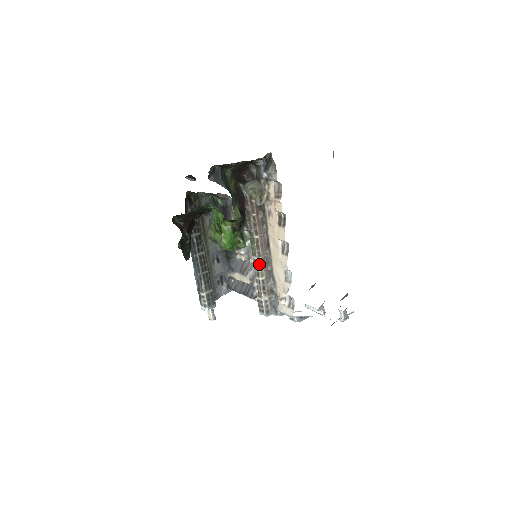
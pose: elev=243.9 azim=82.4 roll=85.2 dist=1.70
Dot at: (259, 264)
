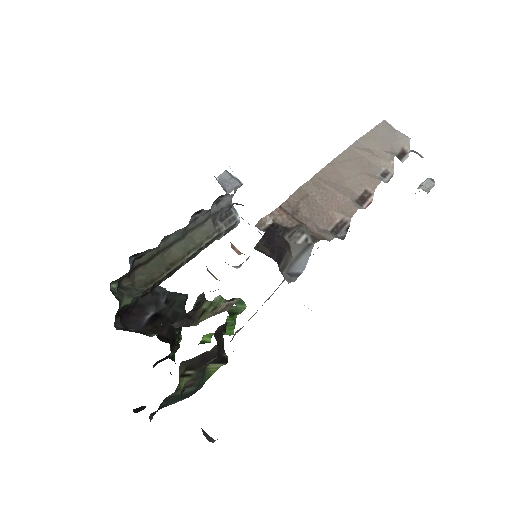
Dot at: occluded
